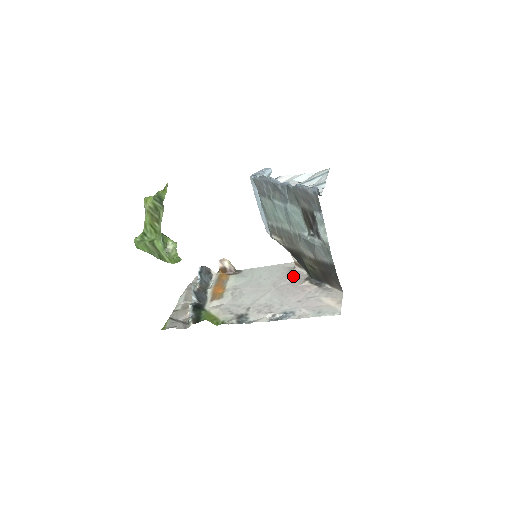
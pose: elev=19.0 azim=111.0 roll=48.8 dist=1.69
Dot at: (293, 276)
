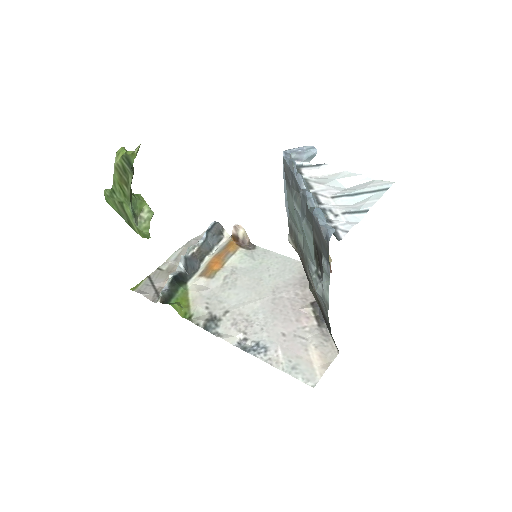
Dot at: (301, 290)
